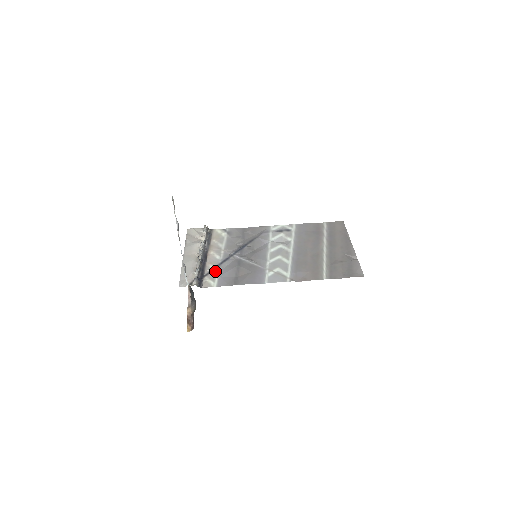
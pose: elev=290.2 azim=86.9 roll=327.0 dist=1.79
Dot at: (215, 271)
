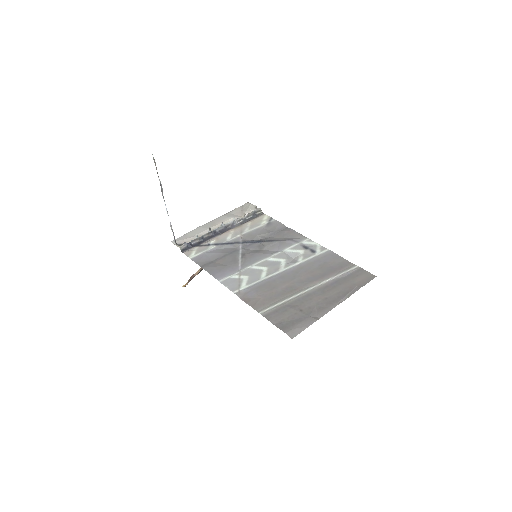
Dot at: (209, 247)
